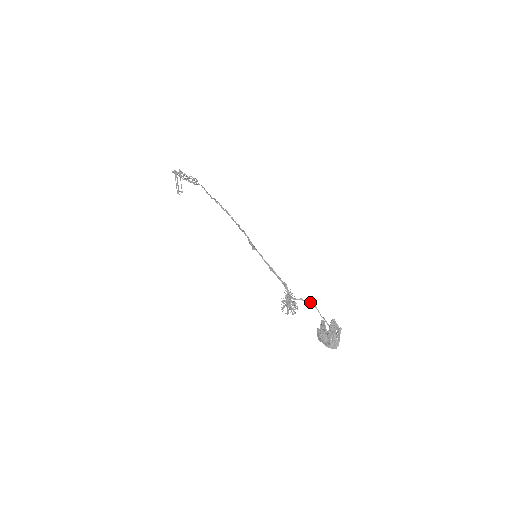
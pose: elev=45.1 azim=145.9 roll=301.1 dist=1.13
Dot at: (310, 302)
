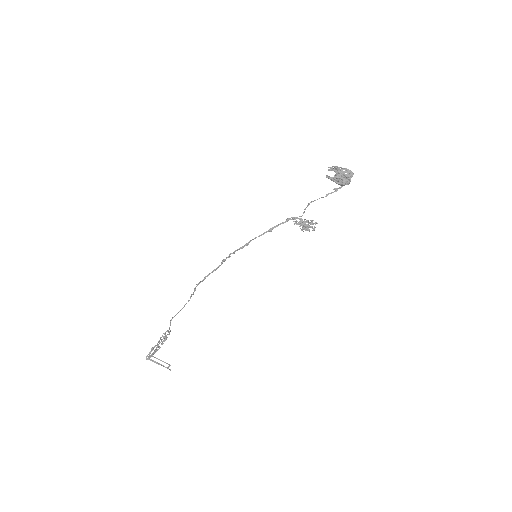
Dot at: occluded
